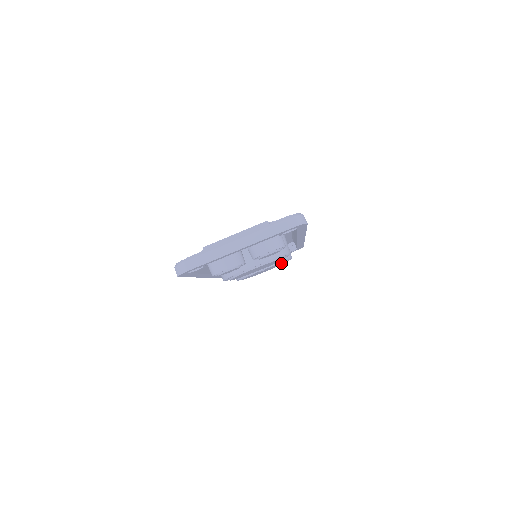
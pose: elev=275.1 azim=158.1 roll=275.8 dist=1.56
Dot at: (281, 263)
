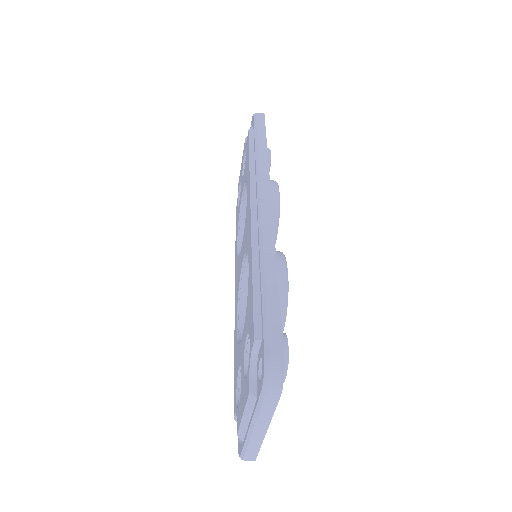
Dot at: occluded
